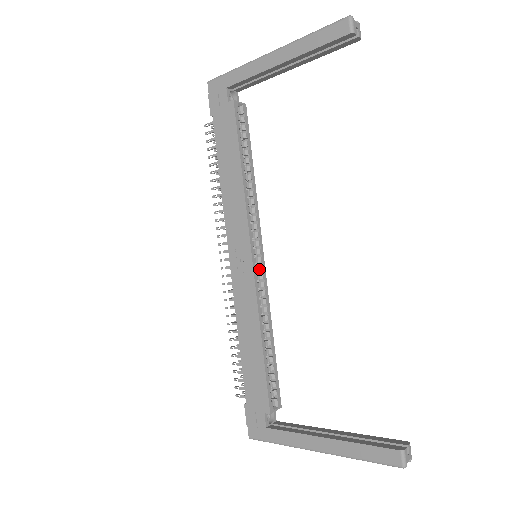
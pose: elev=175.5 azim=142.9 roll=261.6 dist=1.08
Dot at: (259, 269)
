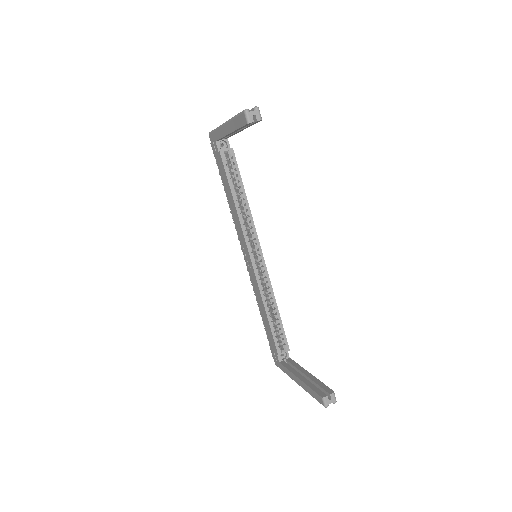
Dot at: (260, 264)
